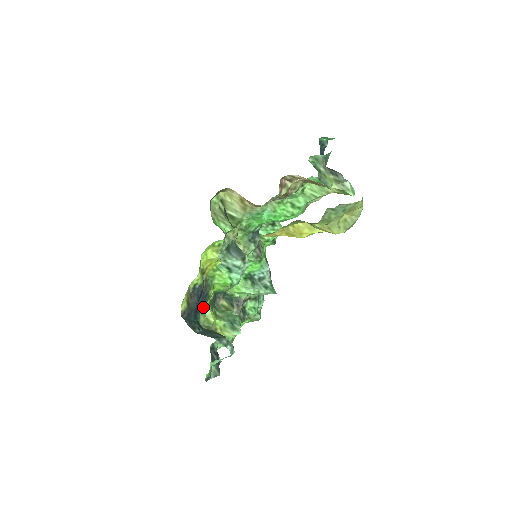
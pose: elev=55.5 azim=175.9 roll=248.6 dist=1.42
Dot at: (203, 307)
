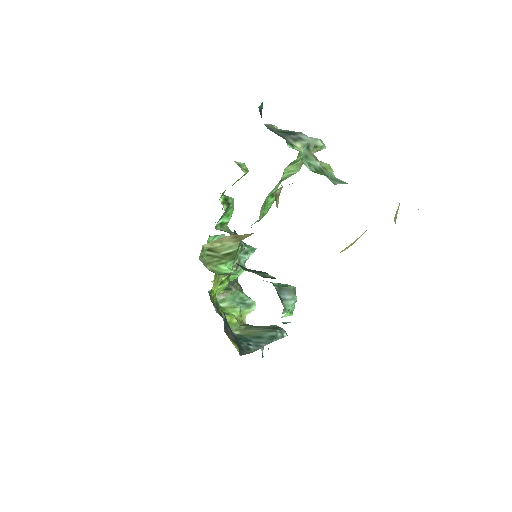
Dot at: occluded
